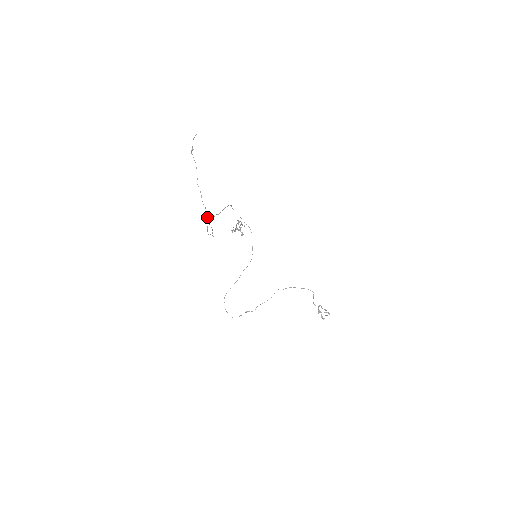
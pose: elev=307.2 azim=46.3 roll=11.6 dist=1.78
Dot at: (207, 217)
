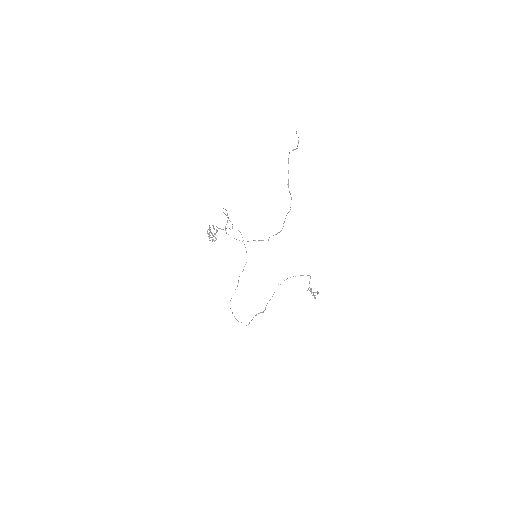
Dot at: occluded
